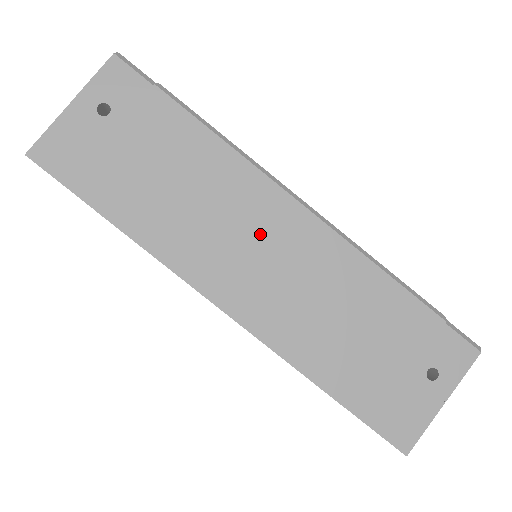
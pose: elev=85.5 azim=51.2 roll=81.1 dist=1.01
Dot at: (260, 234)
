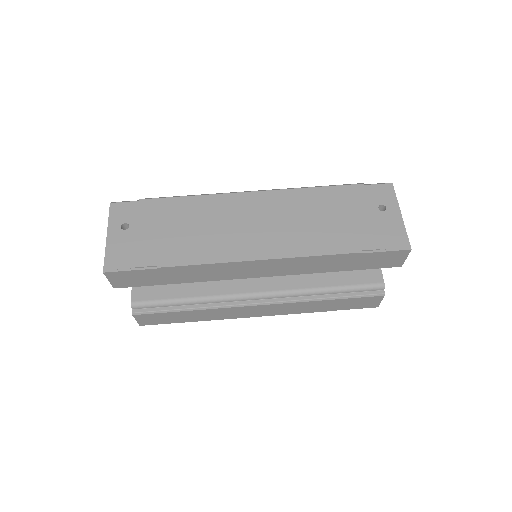
Dot at: (245, 217)
